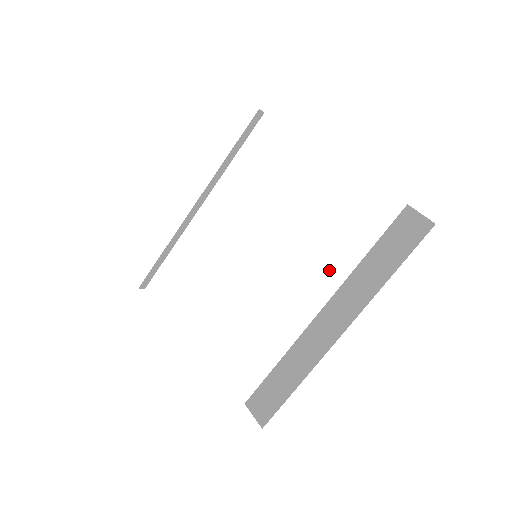
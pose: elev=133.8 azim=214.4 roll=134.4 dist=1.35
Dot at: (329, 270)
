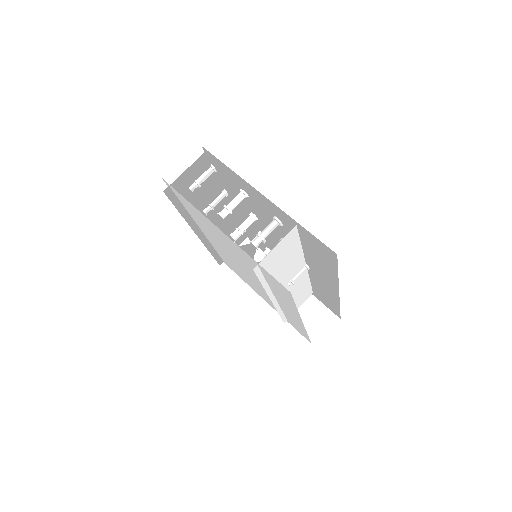
Dot at: (288, 304)
